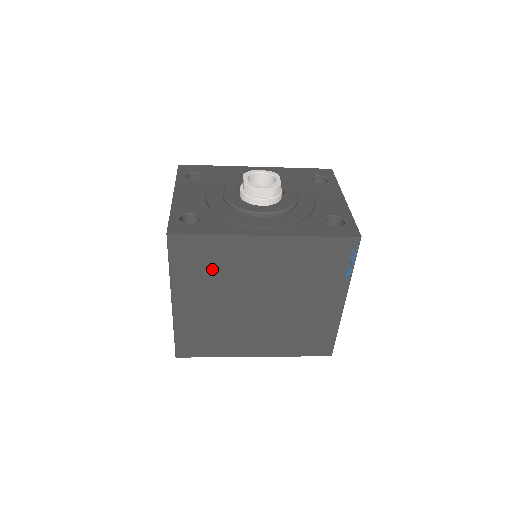
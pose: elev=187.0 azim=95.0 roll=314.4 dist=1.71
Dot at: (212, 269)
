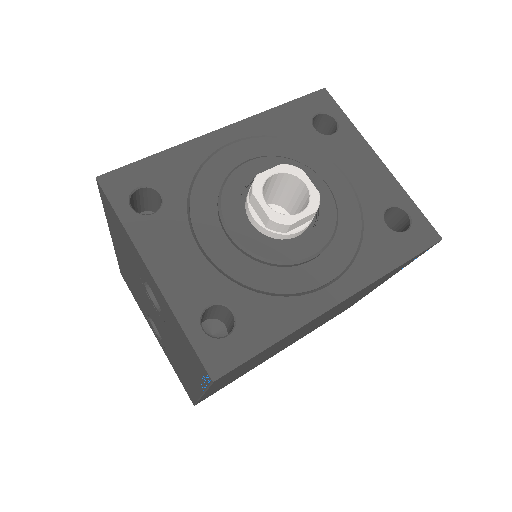
Dot at: (261, 356)
